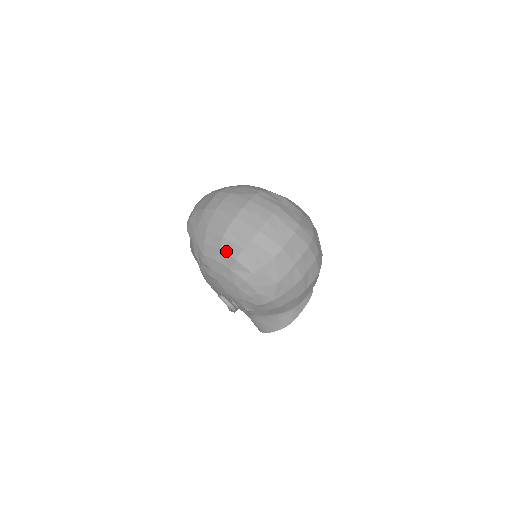
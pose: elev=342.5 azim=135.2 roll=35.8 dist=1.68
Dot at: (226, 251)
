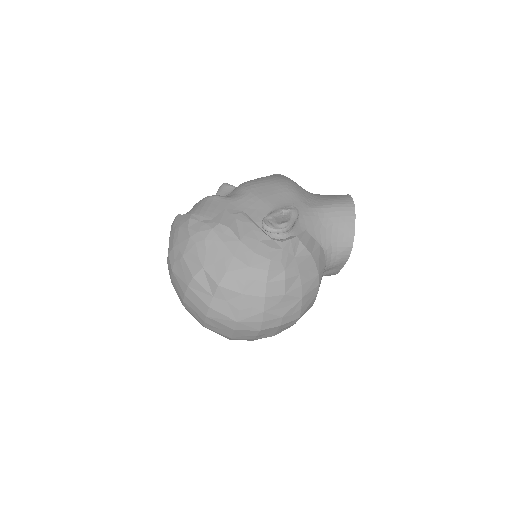
Dot at: occluded
